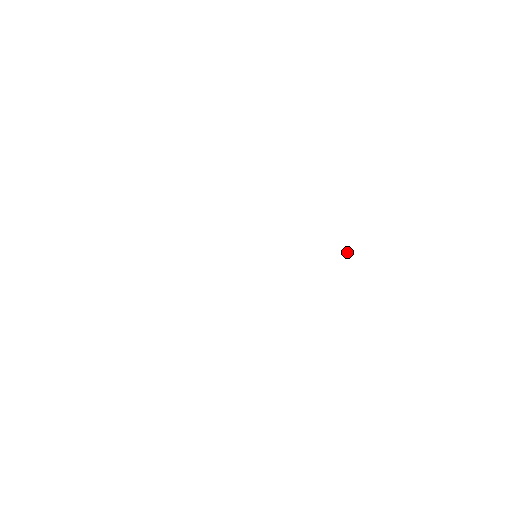
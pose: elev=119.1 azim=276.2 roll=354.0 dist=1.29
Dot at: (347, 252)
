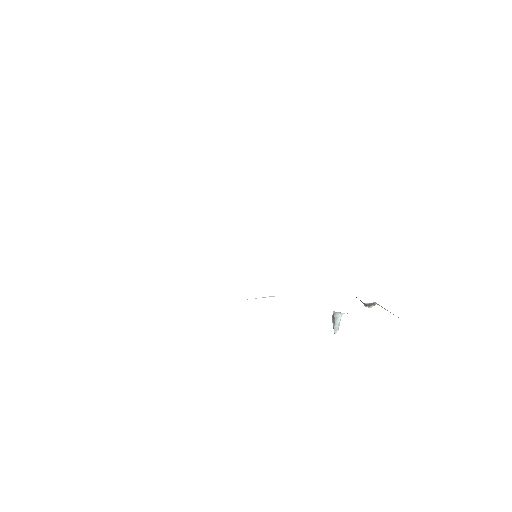
Dot at: (334, 317)
